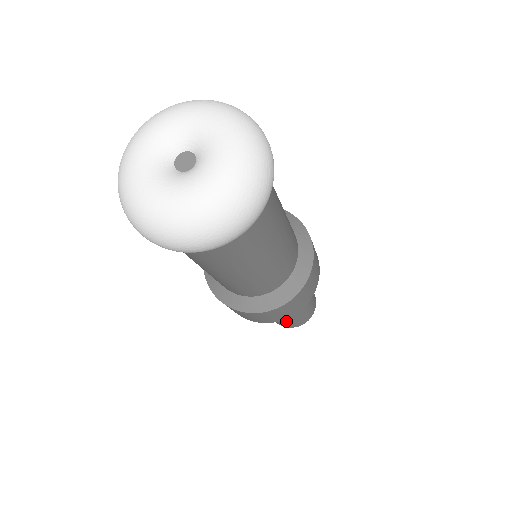
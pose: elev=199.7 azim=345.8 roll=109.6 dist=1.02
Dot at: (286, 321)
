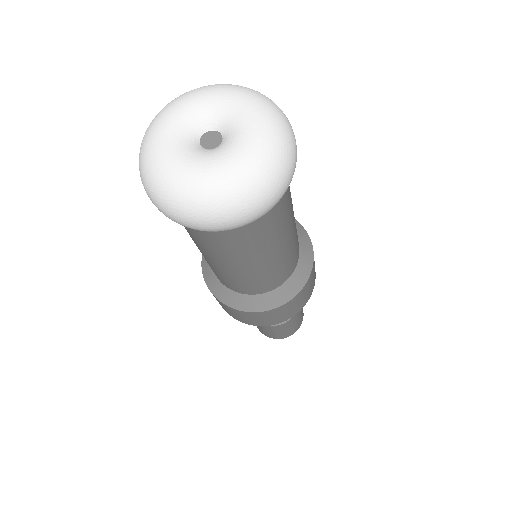
Dot at: (293, 323)
